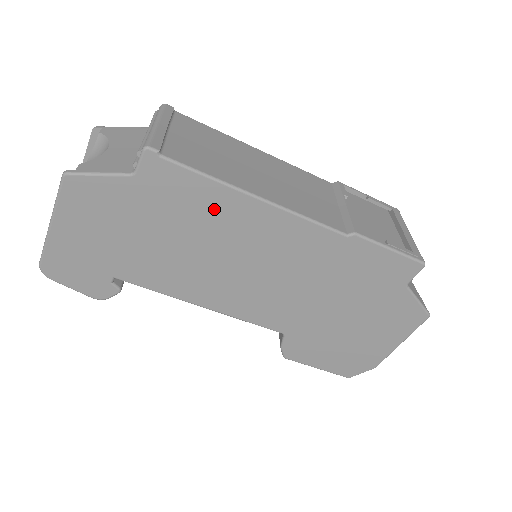
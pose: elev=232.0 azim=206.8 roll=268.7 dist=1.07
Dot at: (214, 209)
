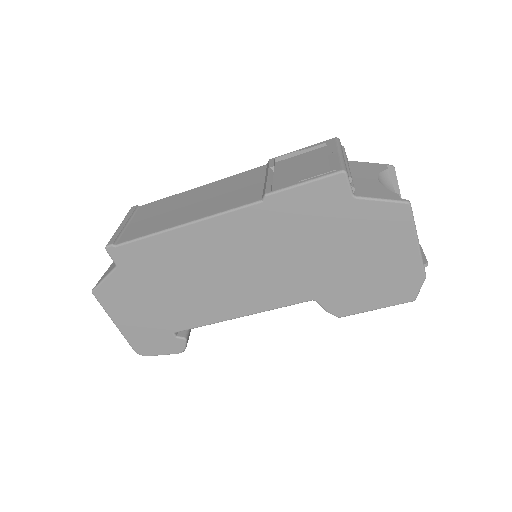
Dot at: (171, 252)
